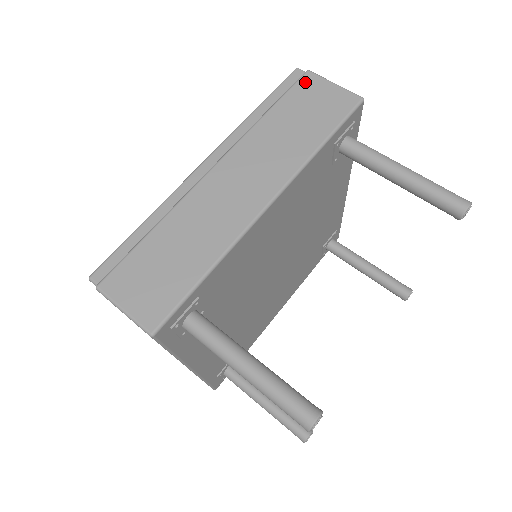
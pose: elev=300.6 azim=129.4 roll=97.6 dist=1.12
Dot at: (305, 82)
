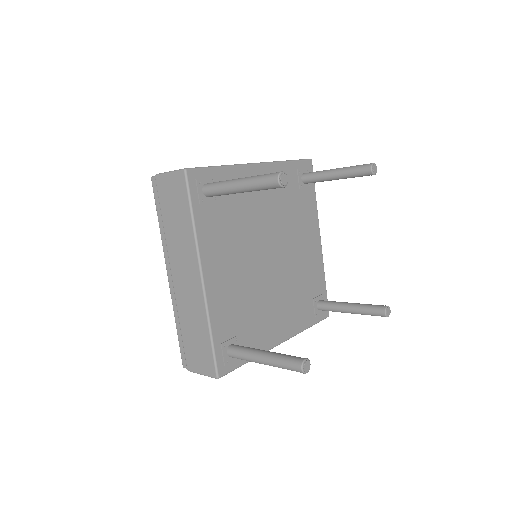
Dot at: occluded
